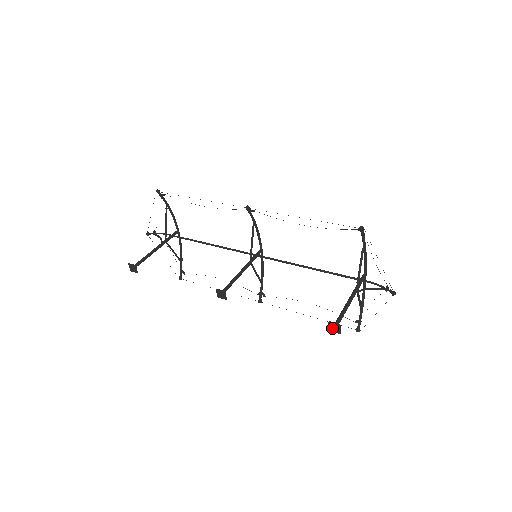
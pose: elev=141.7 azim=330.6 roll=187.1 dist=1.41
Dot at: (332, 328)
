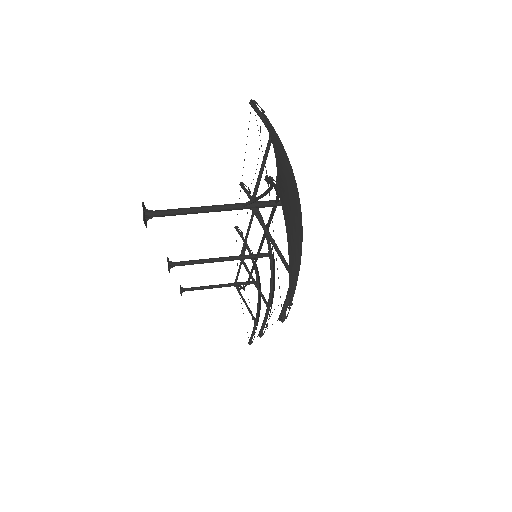
Dot at: (145, 218)
